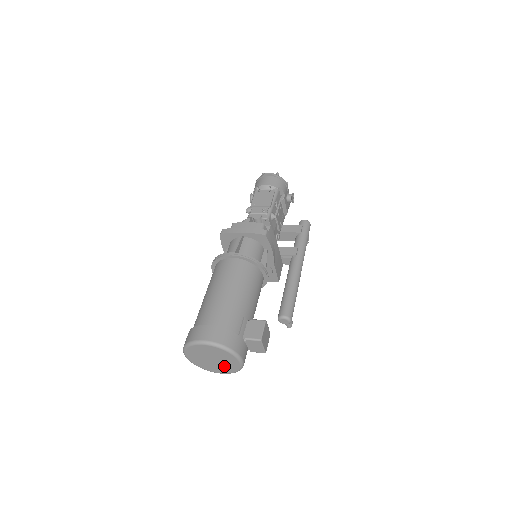
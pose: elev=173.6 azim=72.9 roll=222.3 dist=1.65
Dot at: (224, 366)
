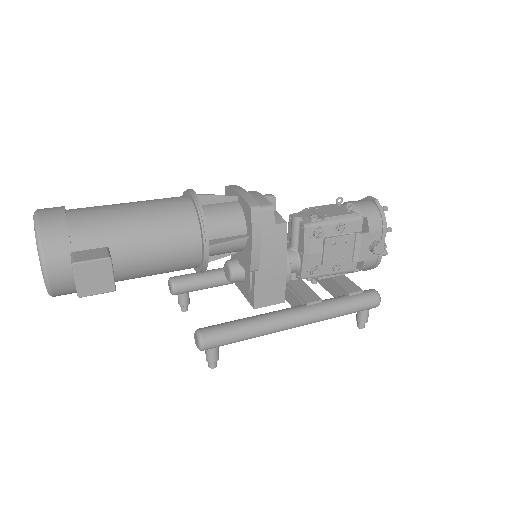
Dot at: occluded
